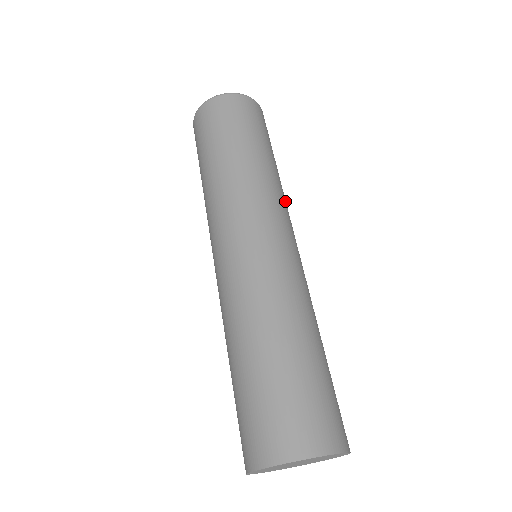
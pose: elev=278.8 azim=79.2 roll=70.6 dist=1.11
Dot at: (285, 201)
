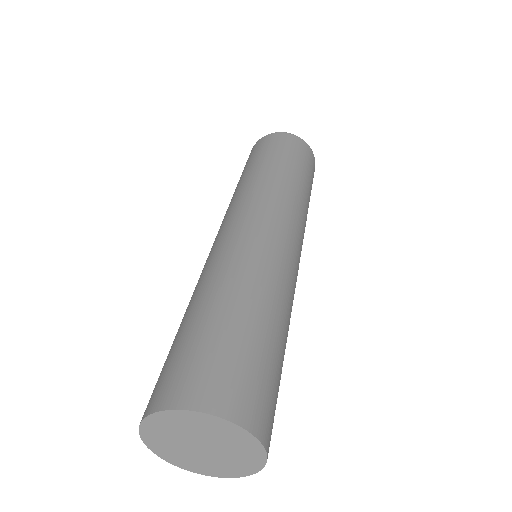
Dot at: occluded
